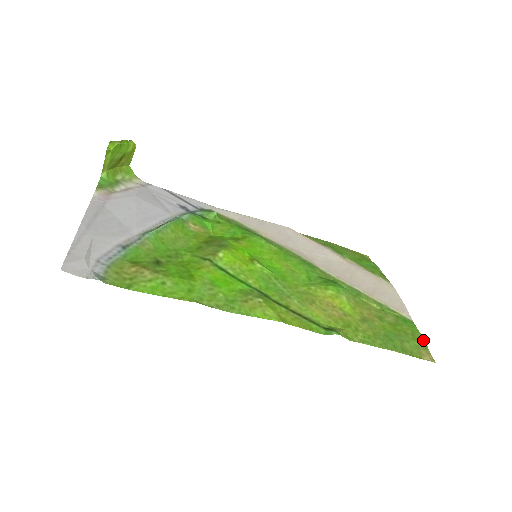
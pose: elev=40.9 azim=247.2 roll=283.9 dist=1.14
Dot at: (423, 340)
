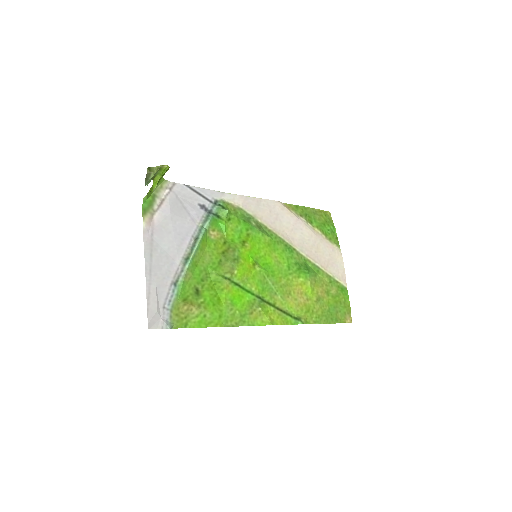
Dot at: (349, 306)
